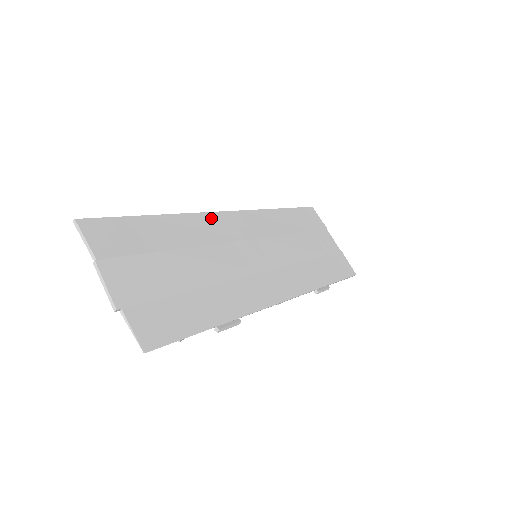
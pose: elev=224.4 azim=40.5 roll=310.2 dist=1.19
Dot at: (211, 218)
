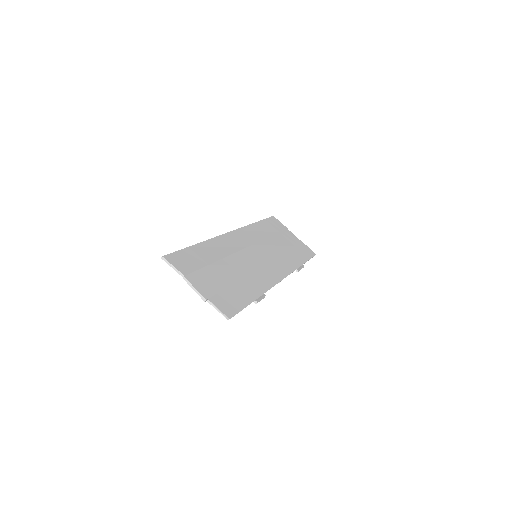
Dot at: (223, 239)
